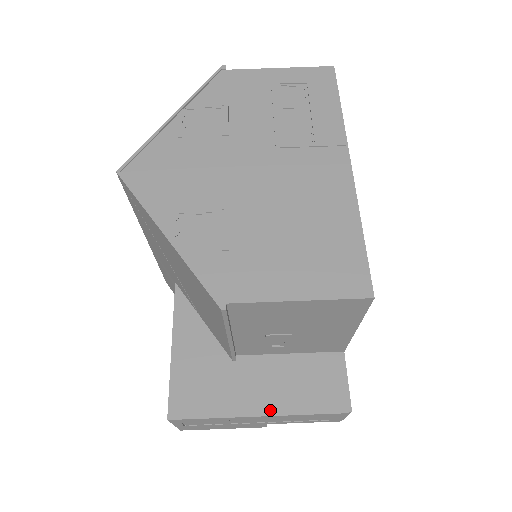
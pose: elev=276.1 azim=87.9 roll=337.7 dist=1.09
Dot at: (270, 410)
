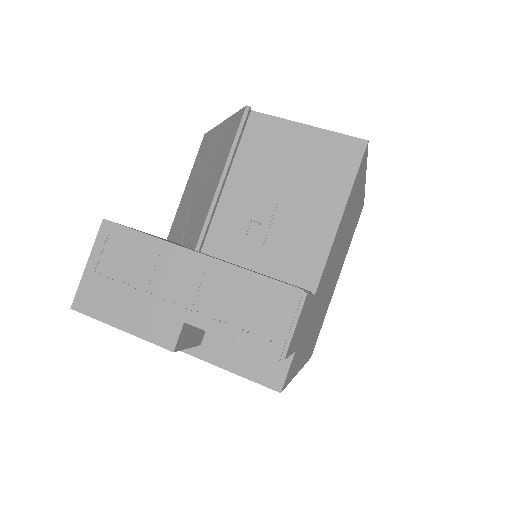
Dot at: (213, 257)
